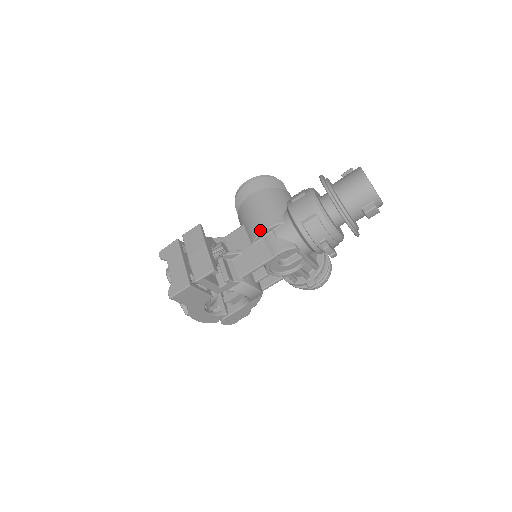
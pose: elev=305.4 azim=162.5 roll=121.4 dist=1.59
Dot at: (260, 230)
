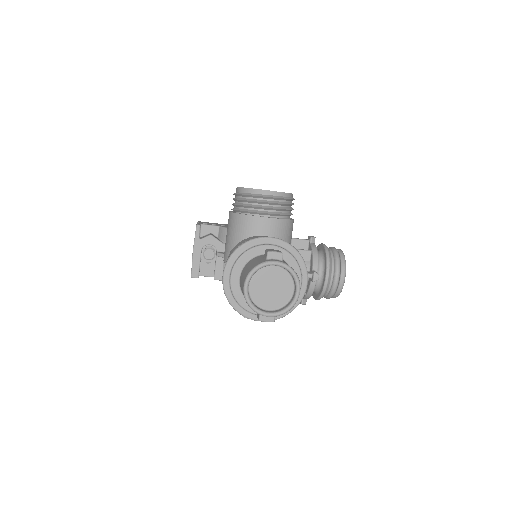
Dot at: occluded
